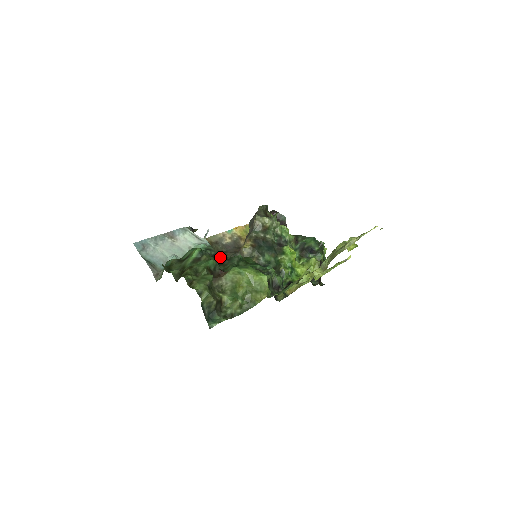
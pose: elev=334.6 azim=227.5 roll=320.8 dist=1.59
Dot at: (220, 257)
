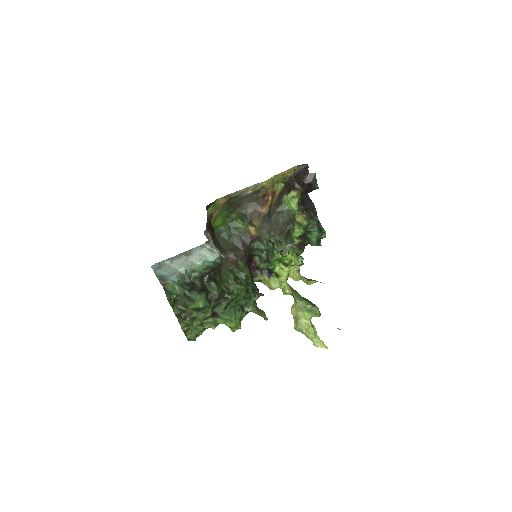
Dot at: (218, 298)
